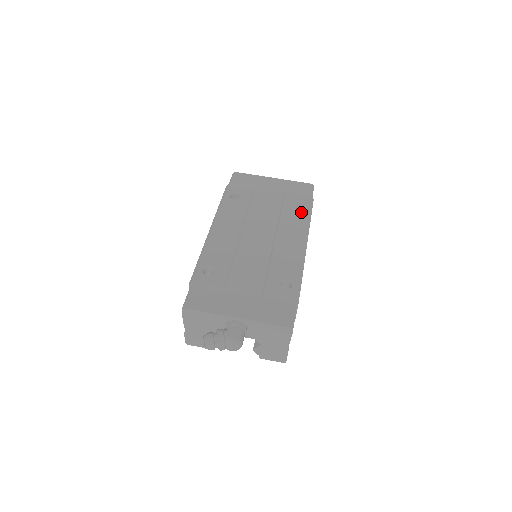
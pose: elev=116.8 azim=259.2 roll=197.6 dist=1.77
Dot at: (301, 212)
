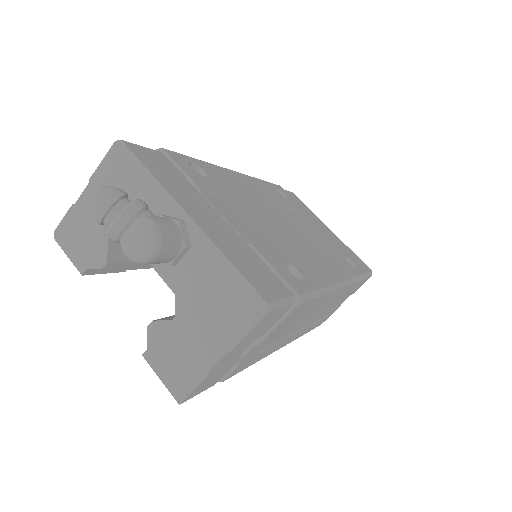
Dot at: (351, 266)
